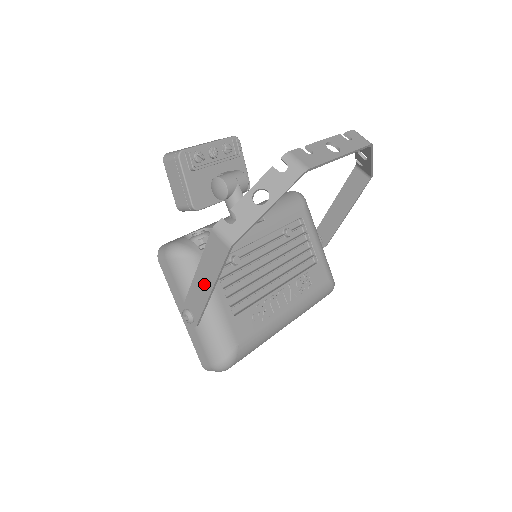
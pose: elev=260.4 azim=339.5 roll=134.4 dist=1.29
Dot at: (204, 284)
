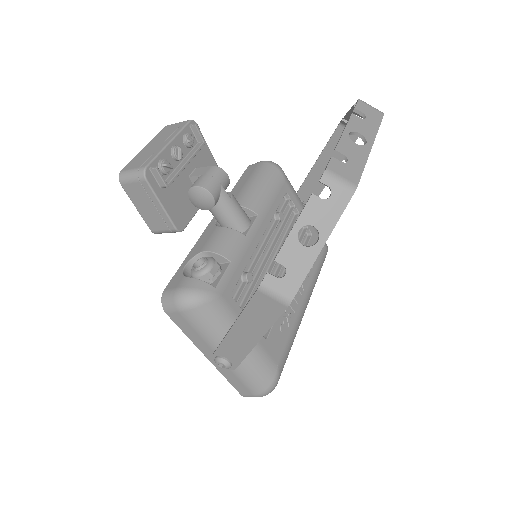
Dot at: (246, 336)
